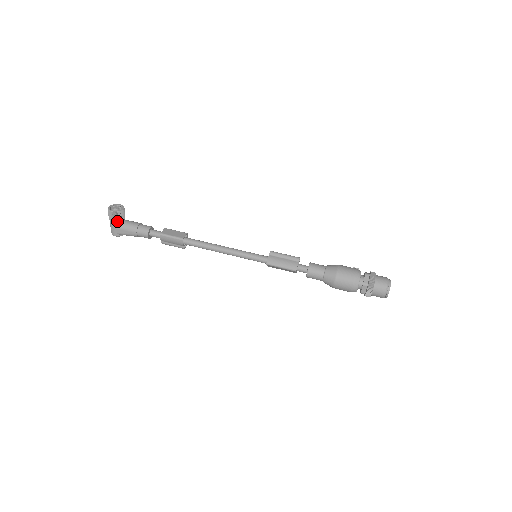
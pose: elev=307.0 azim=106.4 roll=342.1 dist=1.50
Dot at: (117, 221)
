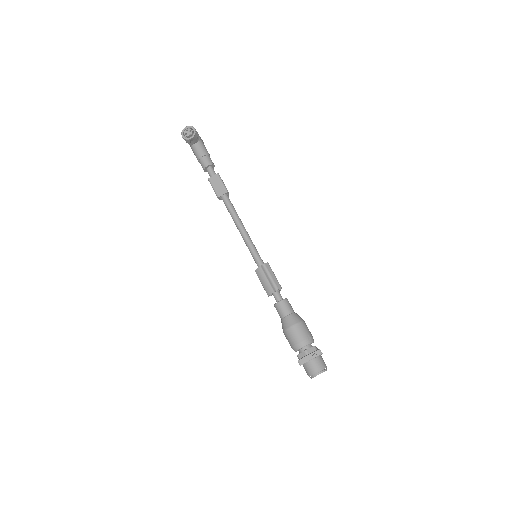
Dot at: (188, 143)
